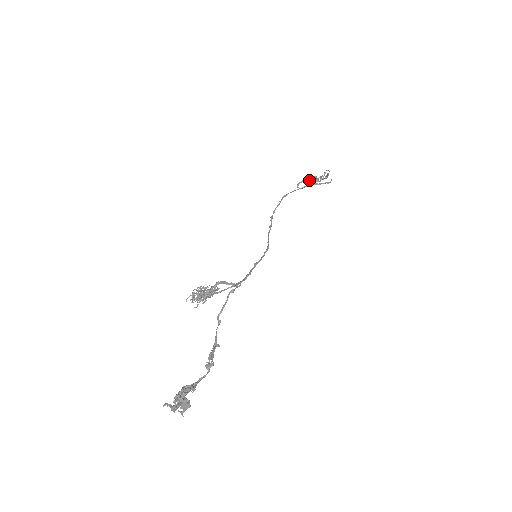
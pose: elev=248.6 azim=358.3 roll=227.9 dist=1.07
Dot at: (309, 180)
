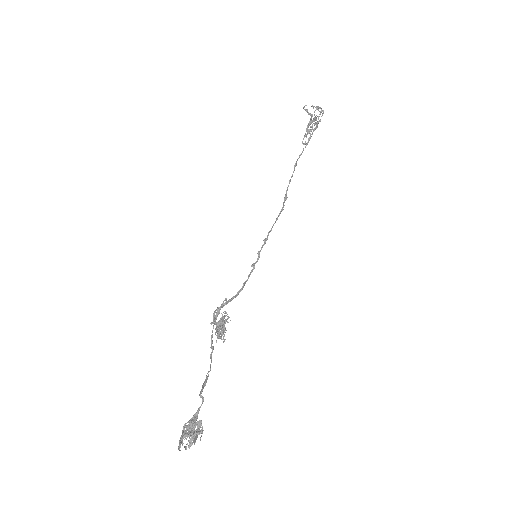
Dot at: (307, 129)
